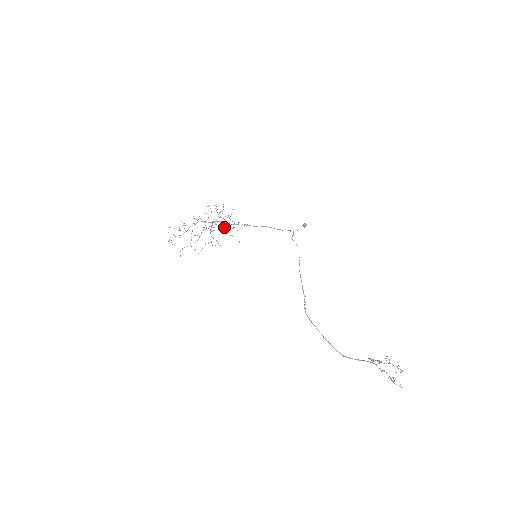
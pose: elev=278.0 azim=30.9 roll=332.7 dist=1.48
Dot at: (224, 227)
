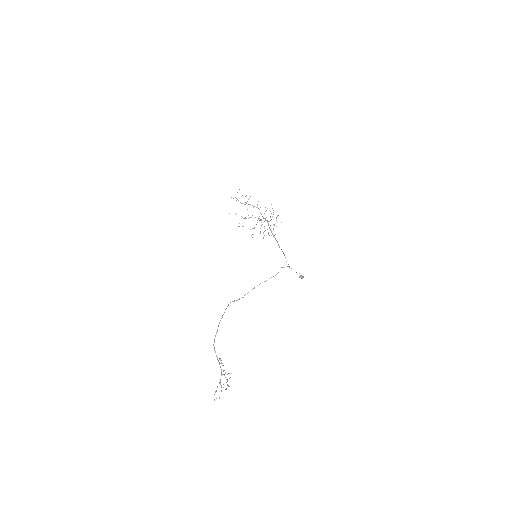
Dot at: occluded
